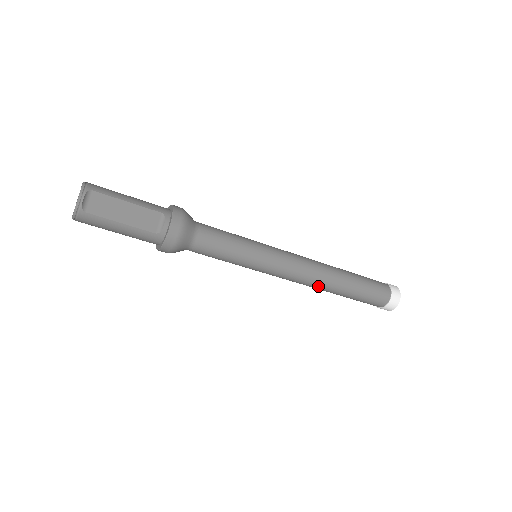
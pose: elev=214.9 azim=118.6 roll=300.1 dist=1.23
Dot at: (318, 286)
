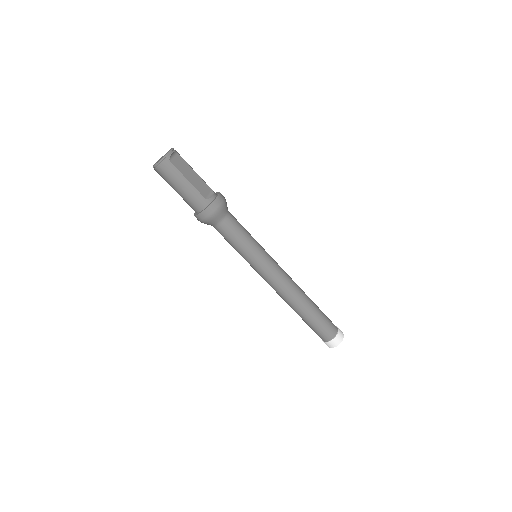
Dot at: (292, 298)
